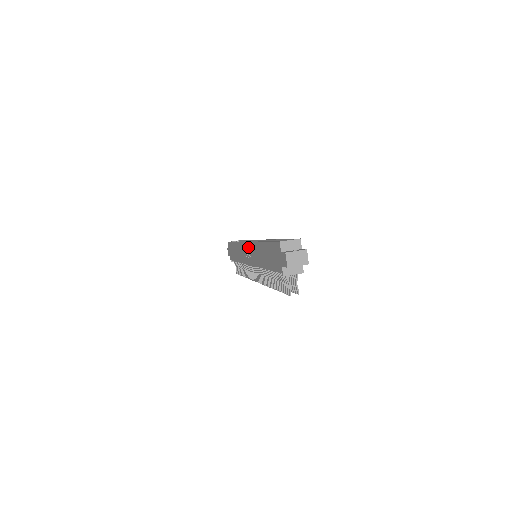
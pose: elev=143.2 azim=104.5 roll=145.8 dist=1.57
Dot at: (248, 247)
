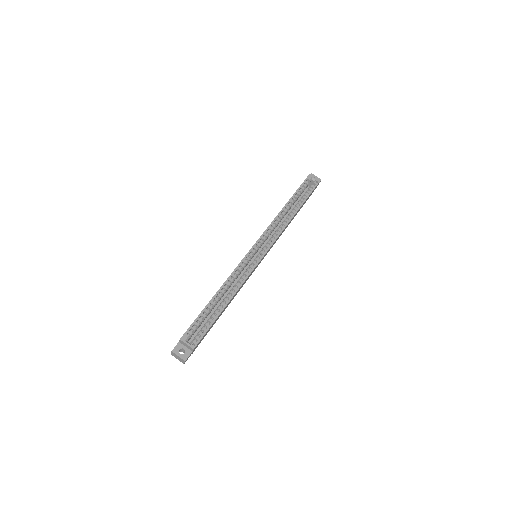
Dot at: occluded
